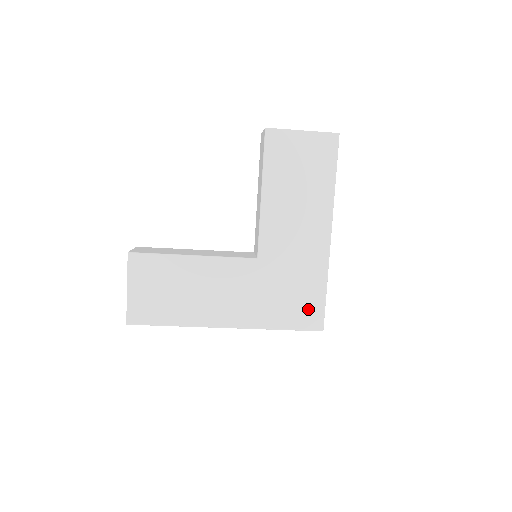
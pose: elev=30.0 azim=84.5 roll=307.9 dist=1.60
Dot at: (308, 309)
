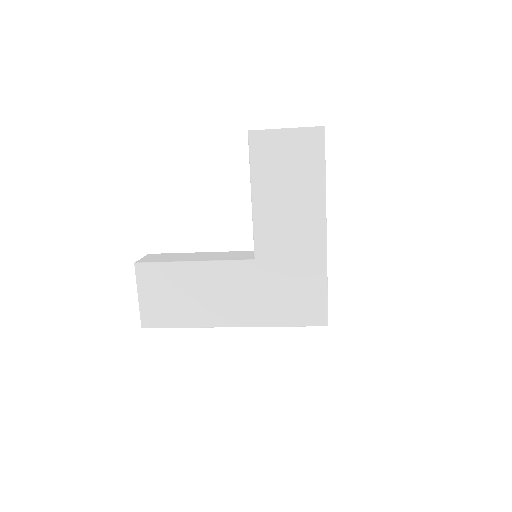
Dot at: (310, 305)
